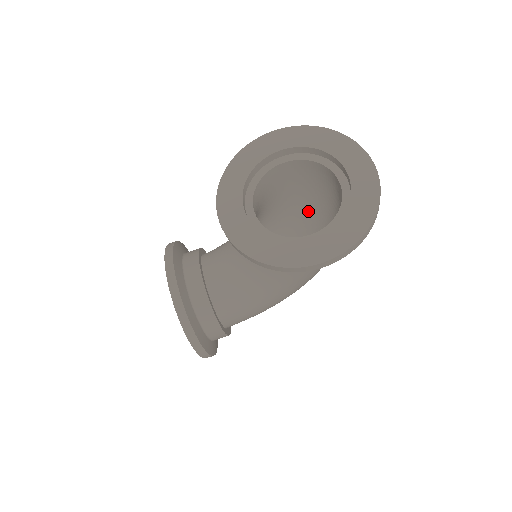
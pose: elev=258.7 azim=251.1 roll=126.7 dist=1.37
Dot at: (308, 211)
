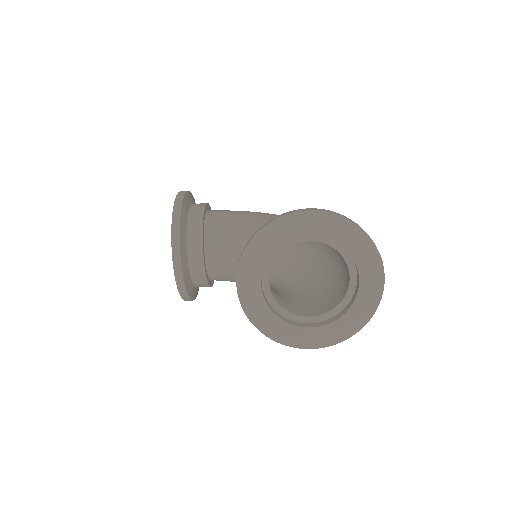
Dot at: occluded
